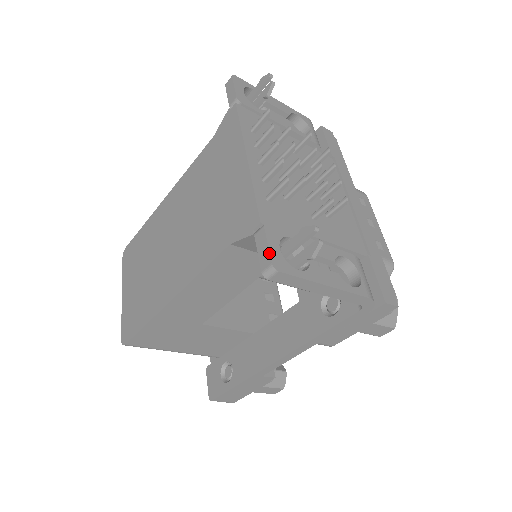
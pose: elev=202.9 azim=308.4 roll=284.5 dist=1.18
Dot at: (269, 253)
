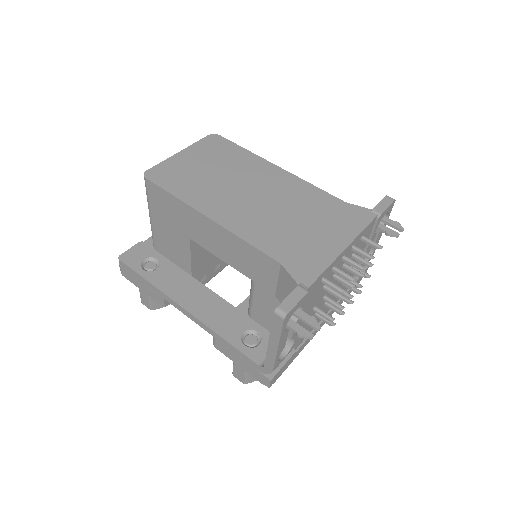
Dot at: (293, 307)
